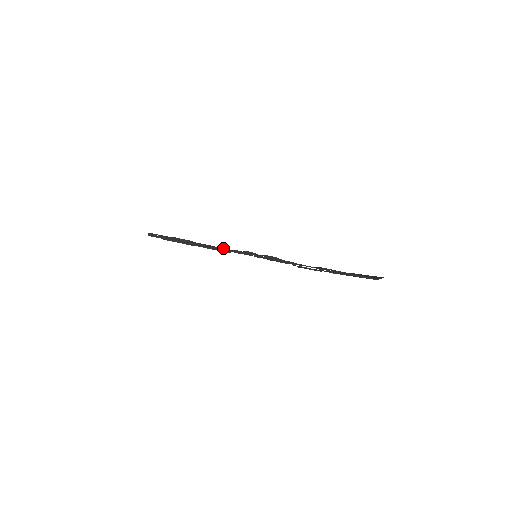
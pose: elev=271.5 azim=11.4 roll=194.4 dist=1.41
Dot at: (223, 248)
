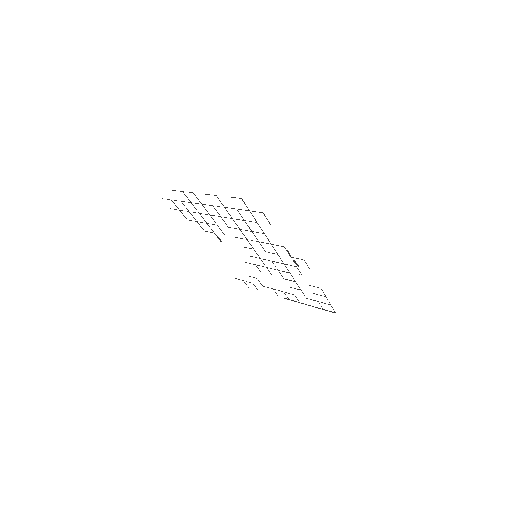
Dot at: occluded
